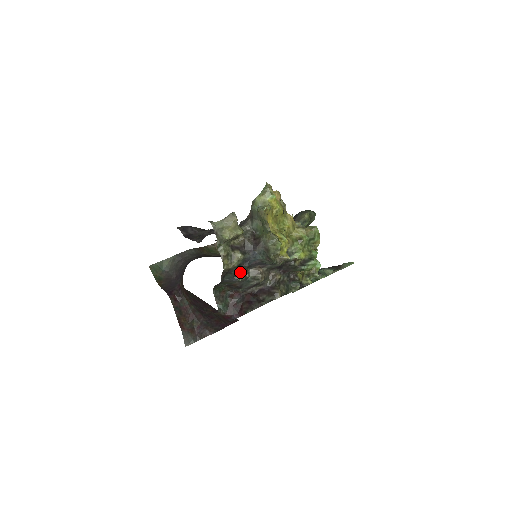
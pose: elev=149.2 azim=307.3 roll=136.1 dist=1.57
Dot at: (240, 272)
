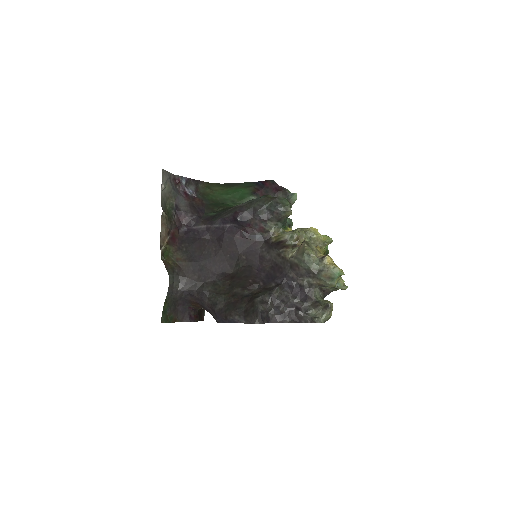
Dot at: occluded
